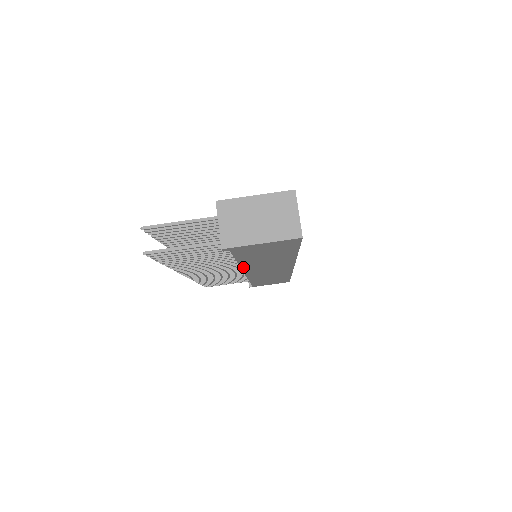
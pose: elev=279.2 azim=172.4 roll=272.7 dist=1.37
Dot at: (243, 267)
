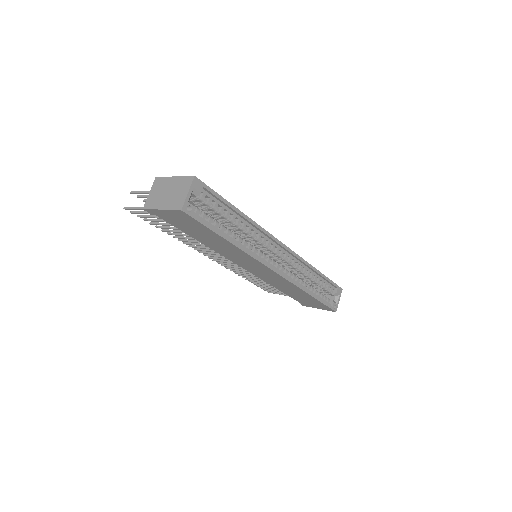
Dot at: (217, 251)
